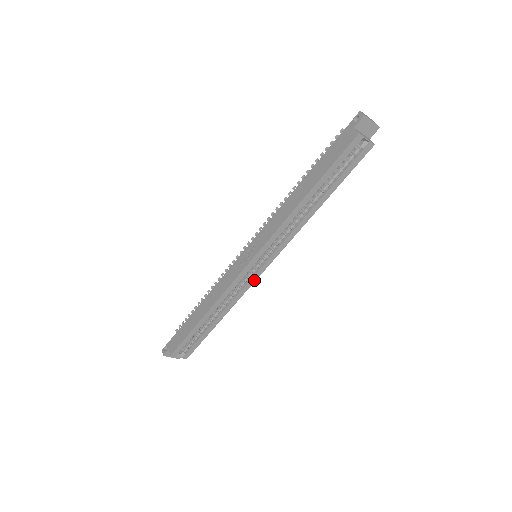
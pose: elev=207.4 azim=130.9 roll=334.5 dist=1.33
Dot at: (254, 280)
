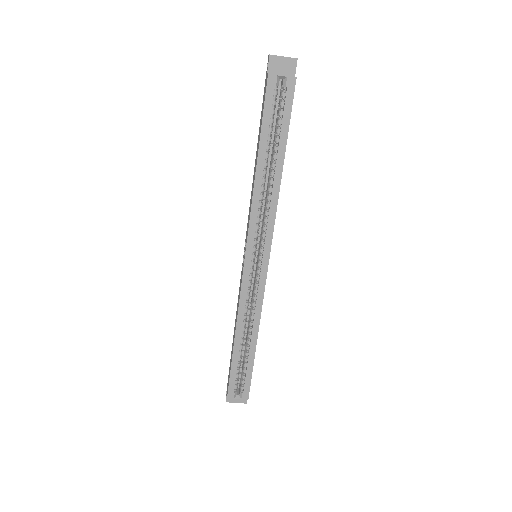
Dot at: (264, 283)
